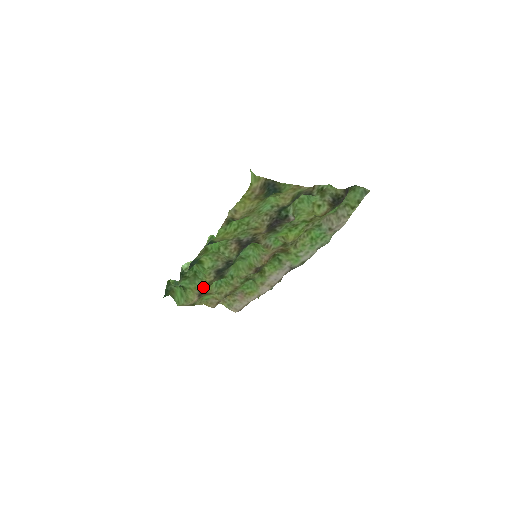
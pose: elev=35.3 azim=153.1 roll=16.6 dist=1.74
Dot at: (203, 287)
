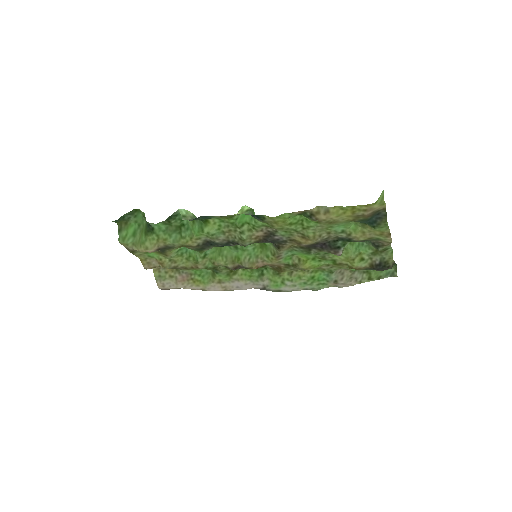
Dot at: (173, 245)
